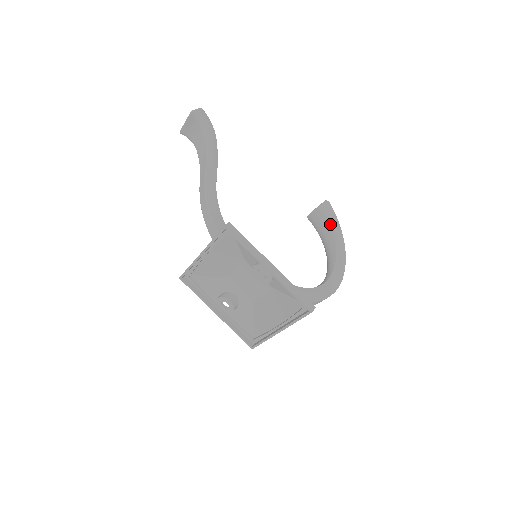
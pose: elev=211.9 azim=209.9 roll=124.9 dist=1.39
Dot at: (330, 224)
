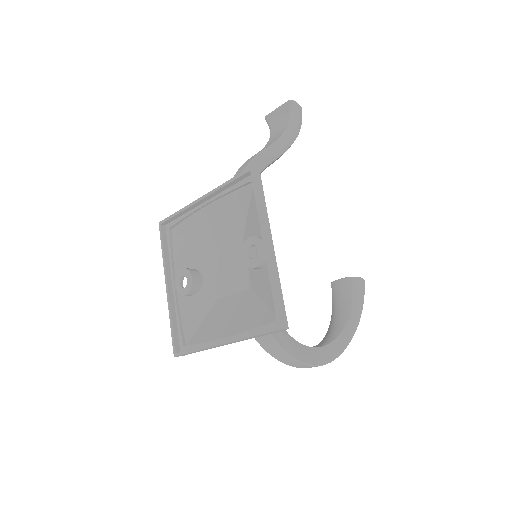
Dot at: (353, 302)
